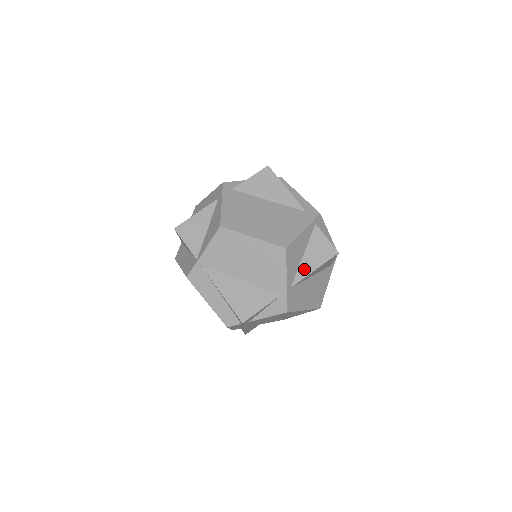
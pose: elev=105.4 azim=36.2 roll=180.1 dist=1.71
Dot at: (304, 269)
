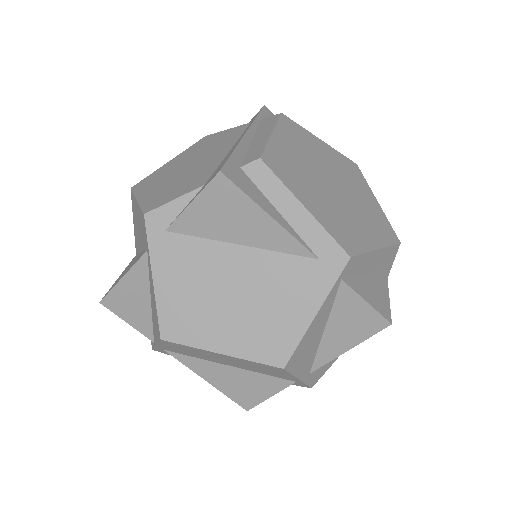
Dot at: (328, 350)
